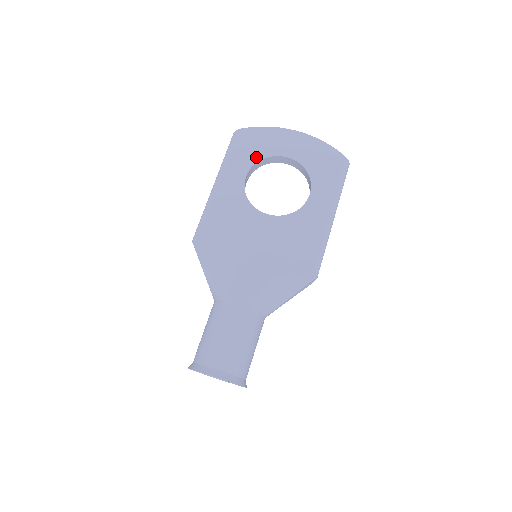
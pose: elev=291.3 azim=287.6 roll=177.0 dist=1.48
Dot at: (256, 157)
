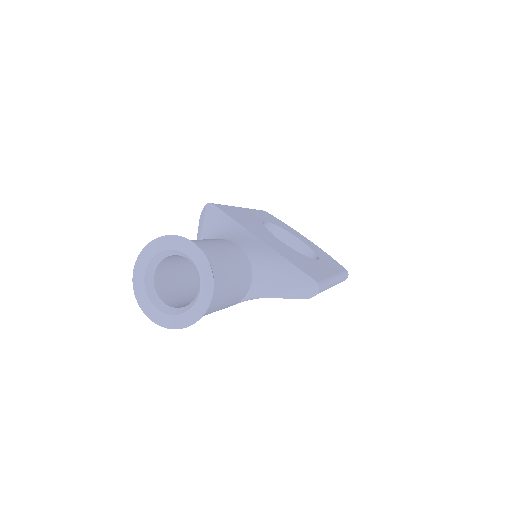
Dot at: (276, 224)
